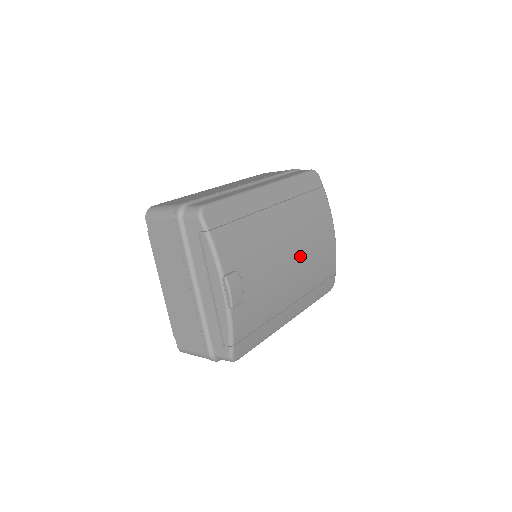
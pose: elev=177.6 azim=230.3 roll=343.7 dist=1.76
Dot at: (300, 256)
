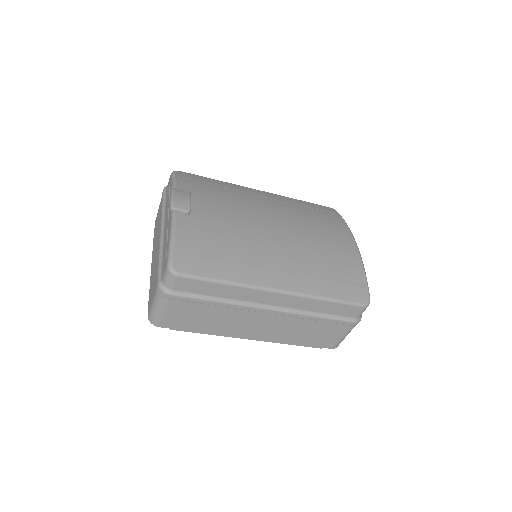
Dot at: (291, 233)
